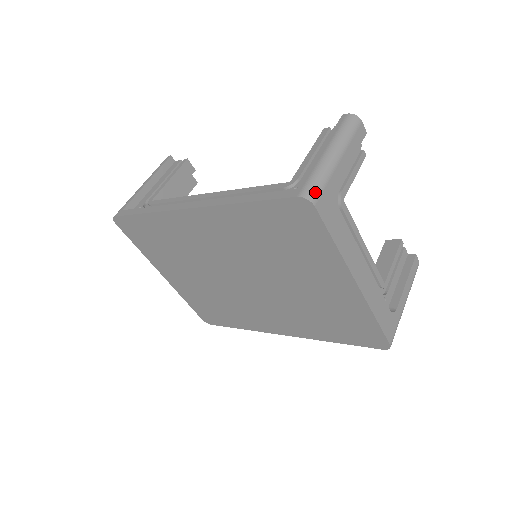
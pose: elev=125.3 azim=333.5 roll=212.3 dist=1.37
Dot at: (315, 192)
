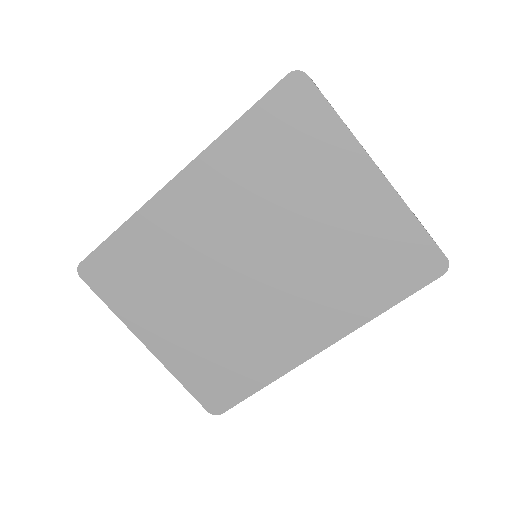
Dot at: occluded
